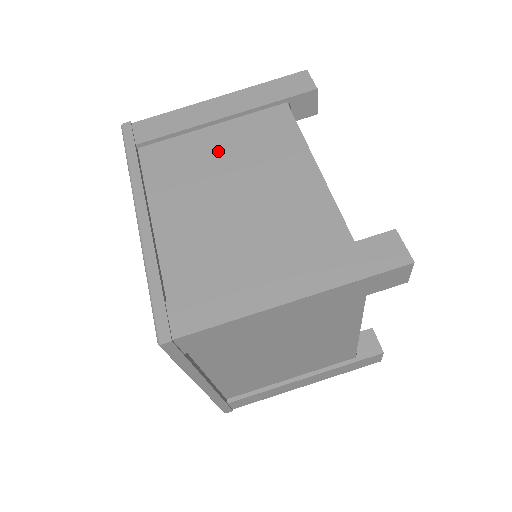
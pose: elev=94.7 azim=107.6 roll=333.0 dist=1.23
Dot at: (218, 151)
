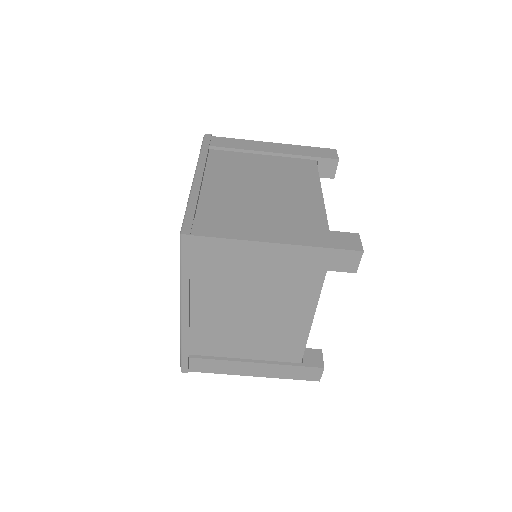
Dot at: (254, 285)
